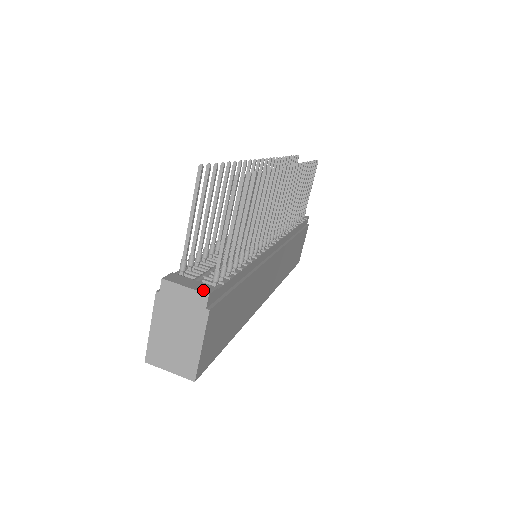
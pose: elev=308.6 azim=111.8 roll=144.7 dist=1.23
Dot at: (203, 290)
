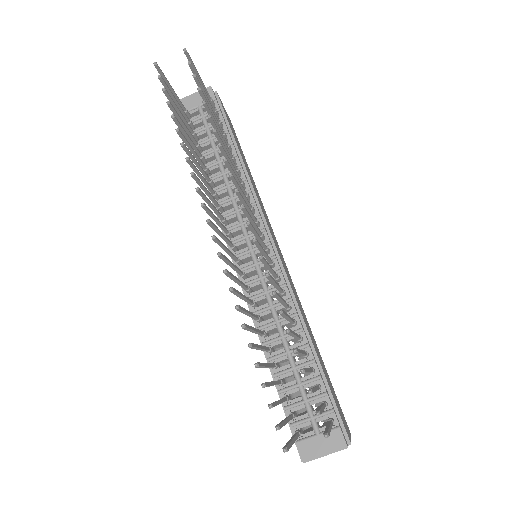
Dot at: (339, 446)
